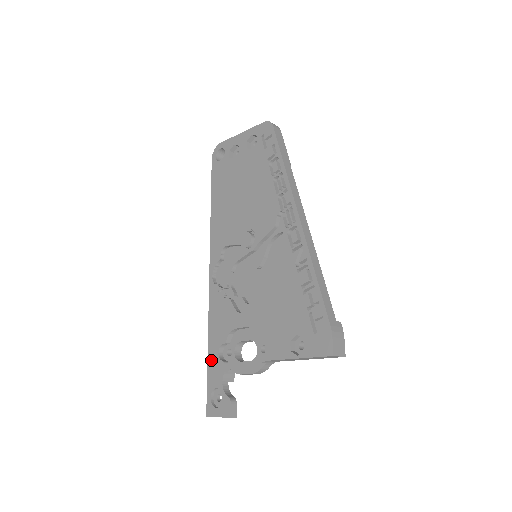
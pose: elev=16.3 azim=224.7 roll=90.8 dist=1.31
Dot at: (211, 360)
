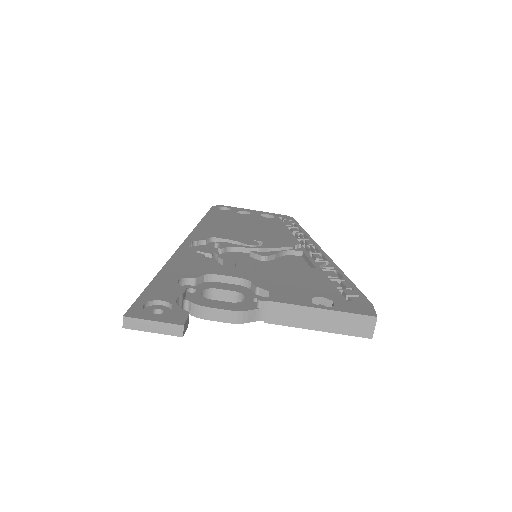
Dot at: (161, 281)
